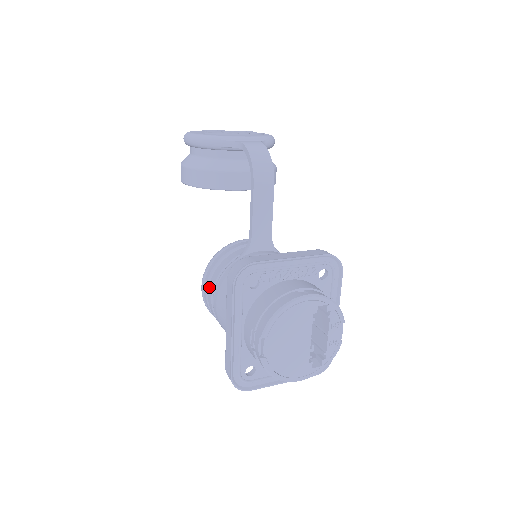
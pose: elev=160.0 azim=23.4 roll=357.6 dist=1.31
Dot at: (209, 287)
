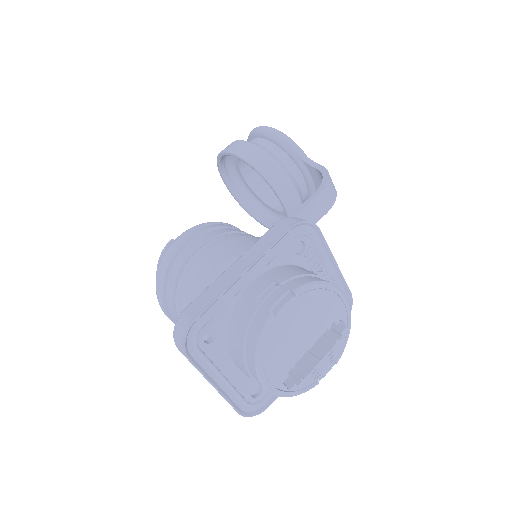
Dot at: (201, 236)
